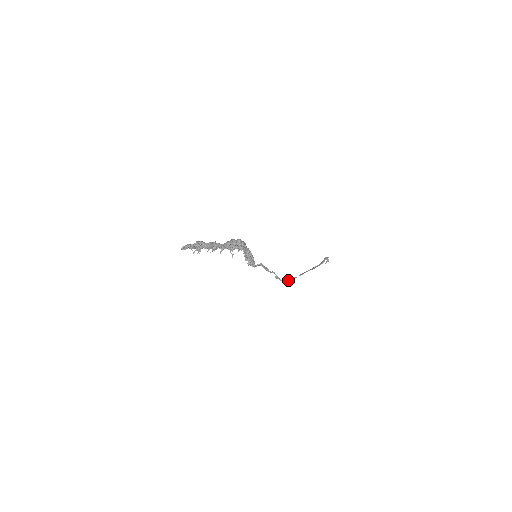
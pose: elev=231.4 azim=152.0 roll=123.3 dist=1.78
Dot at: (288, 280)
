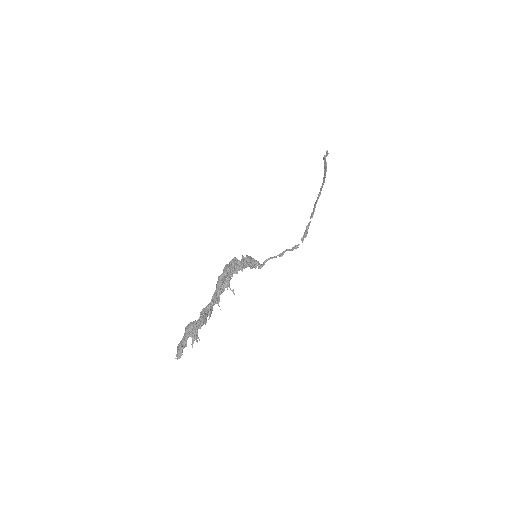
Dot at: (304, 237)
